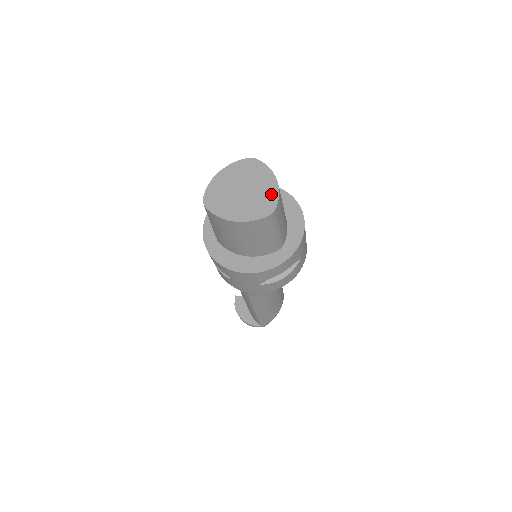
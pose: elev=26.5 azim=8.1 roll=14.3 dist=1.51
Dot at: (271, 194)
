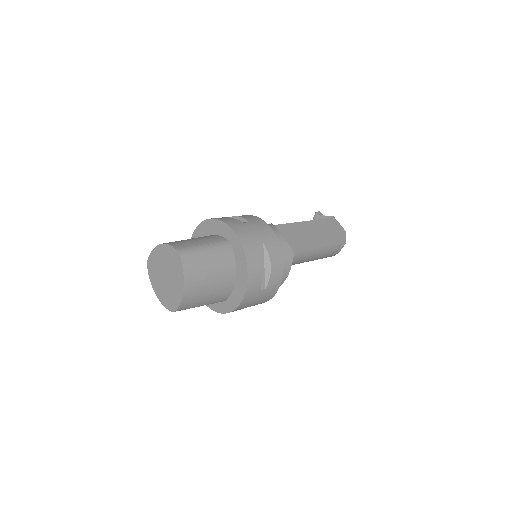
Dot at: (177, 296)
